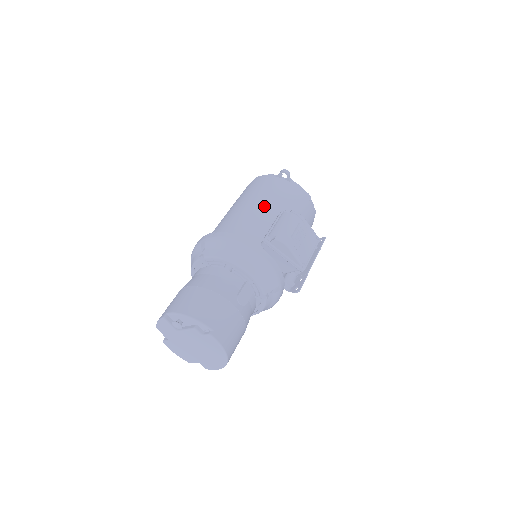
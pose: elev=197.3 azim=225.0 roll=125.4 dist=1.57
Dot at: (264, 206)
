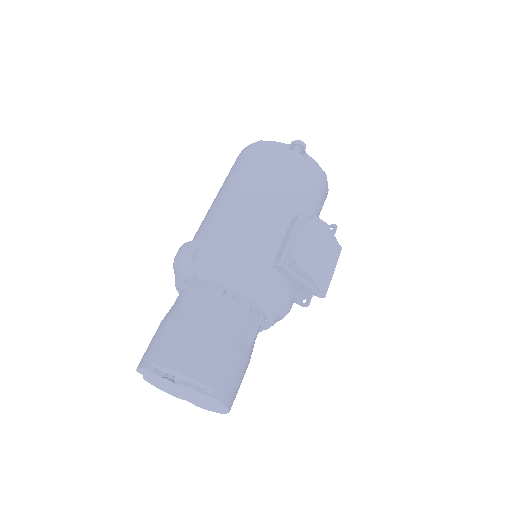
Dot at: (274, 198)
